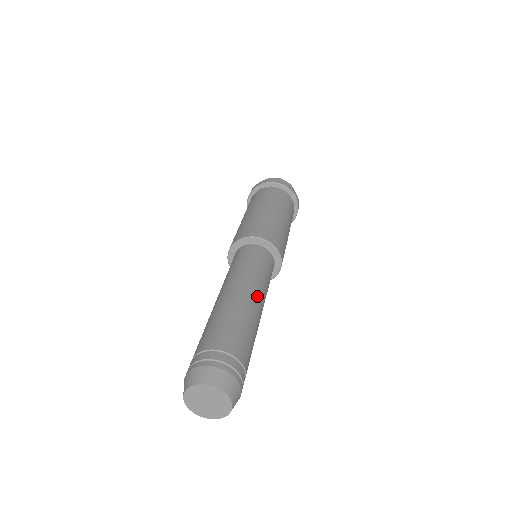
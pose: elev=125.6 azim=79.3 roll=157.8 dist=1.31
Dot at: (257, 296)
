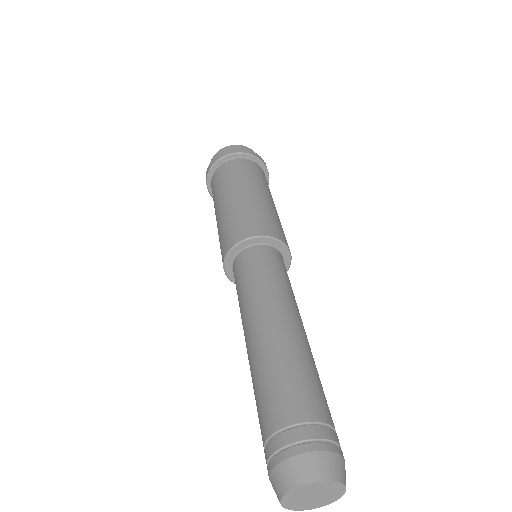
Dot at: (294, 317)
